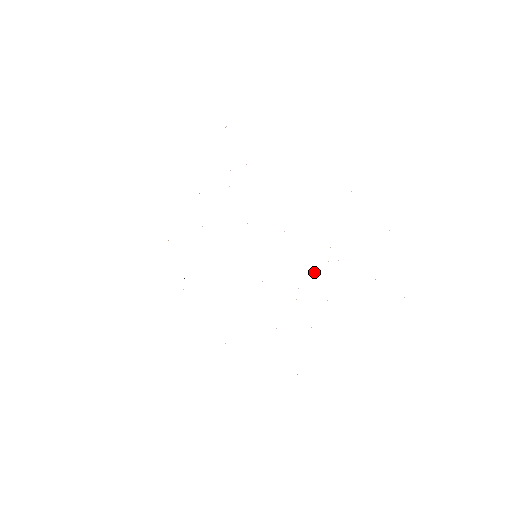
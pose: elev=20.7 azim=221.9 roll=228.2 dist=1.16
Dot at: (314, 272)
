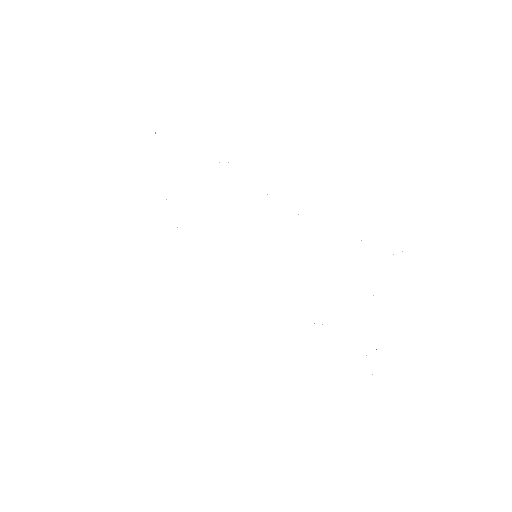
Dot at: occluded
